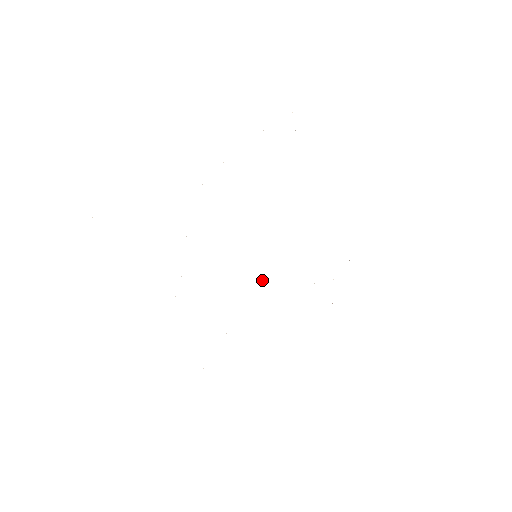
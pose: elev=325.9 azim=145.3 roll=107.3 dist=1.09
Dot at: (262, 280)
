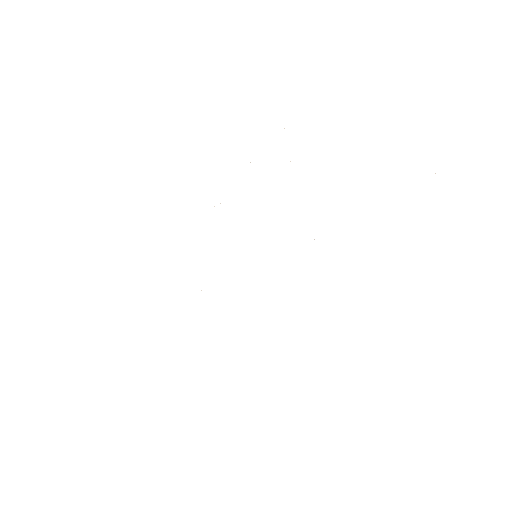
Dot at: occluded
